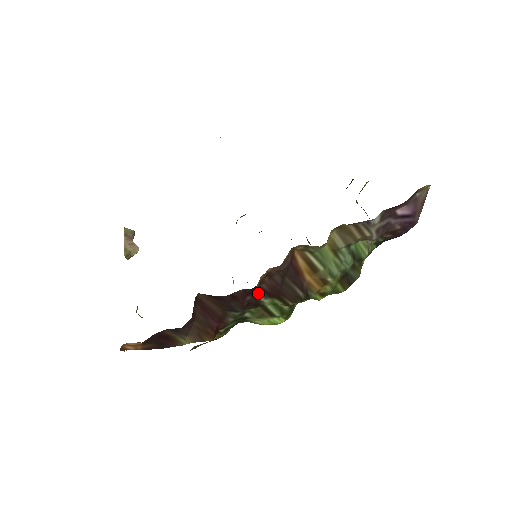
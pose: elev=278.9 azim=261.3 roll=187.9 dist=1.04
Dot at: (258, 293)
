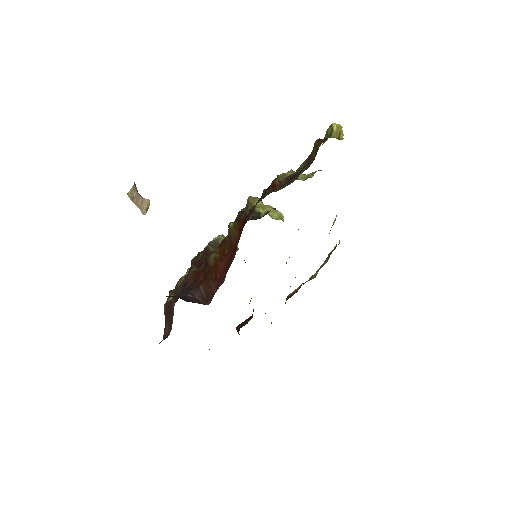
Dot at: occluded
